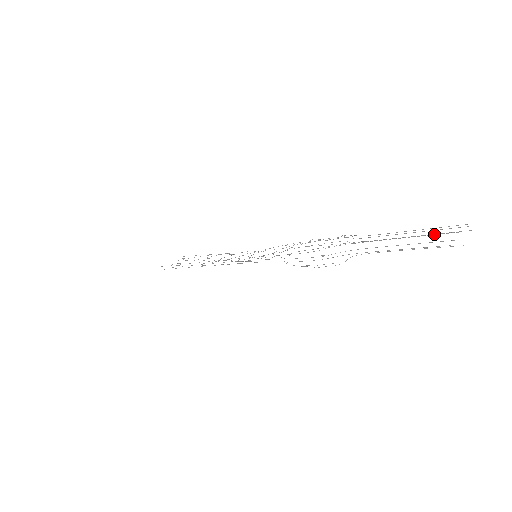
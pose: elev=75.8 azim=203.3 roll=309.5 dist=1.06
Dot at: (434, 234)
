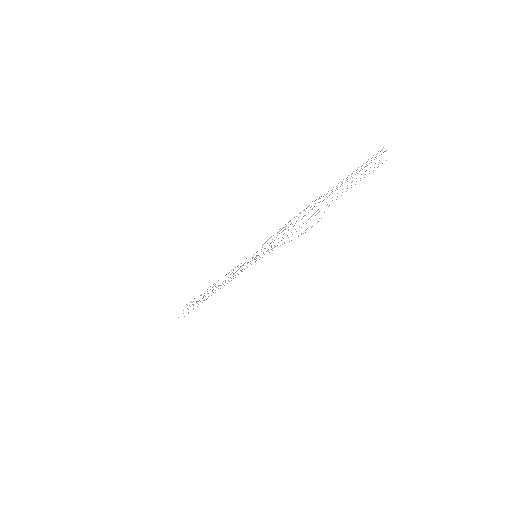
Dot at: occluded
